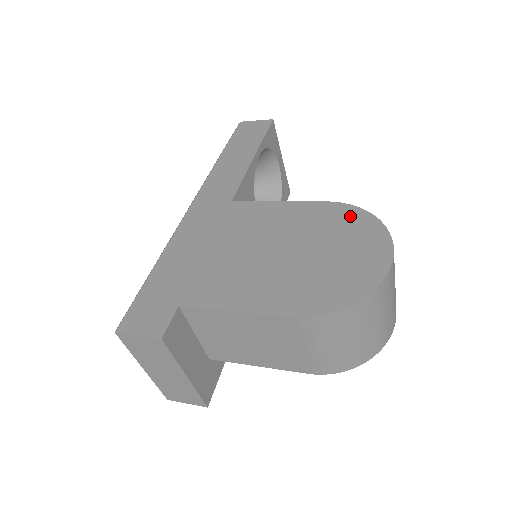
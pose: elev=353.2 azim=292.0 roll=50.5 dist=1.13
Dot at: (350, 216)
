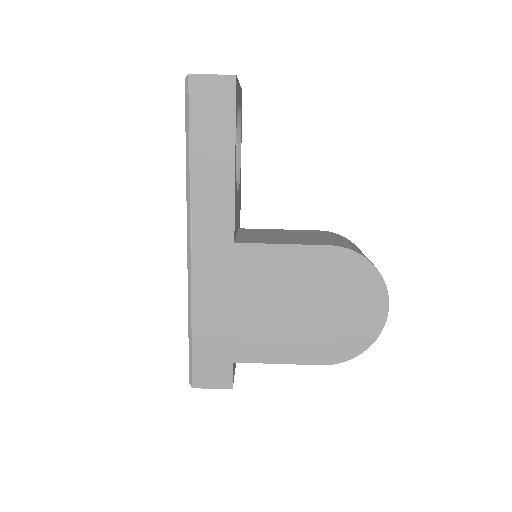
Dot at: (353, 266)
